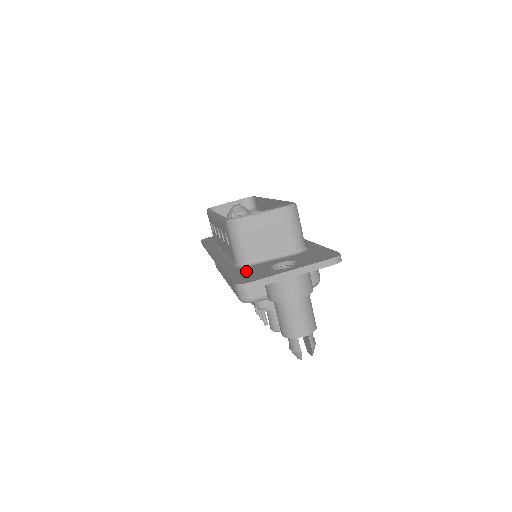
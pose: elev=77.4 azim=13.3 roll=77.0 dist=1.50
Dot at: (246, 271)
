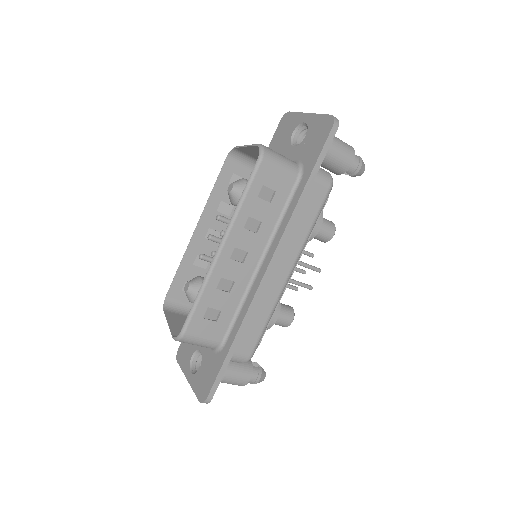
Dot at: occluded
